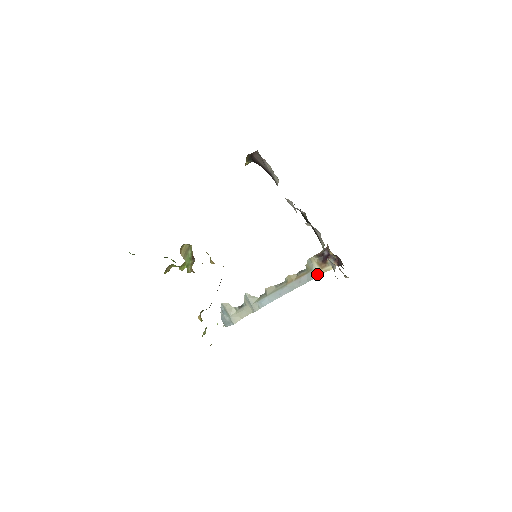
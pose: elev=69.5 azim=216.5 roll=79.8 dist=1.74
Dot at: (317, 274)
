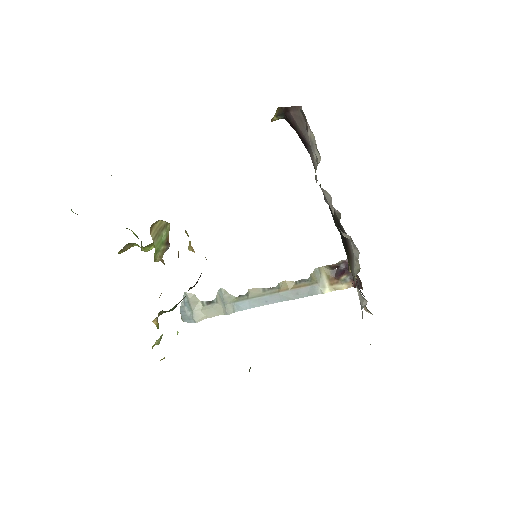
Dot at: (323, 290)
